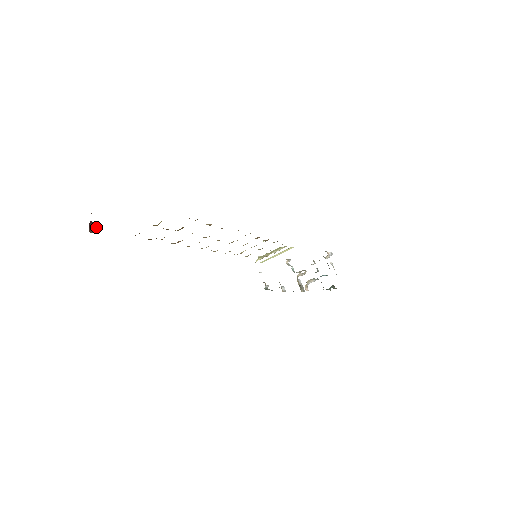
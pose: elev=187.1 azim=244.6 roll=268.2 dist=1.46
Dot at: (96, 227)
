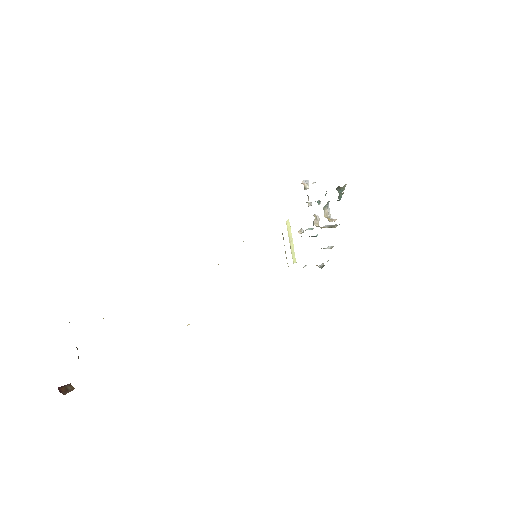
Dot at: (69, 386)
